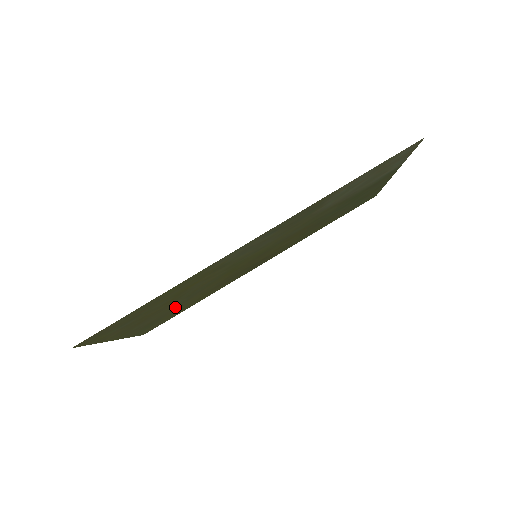
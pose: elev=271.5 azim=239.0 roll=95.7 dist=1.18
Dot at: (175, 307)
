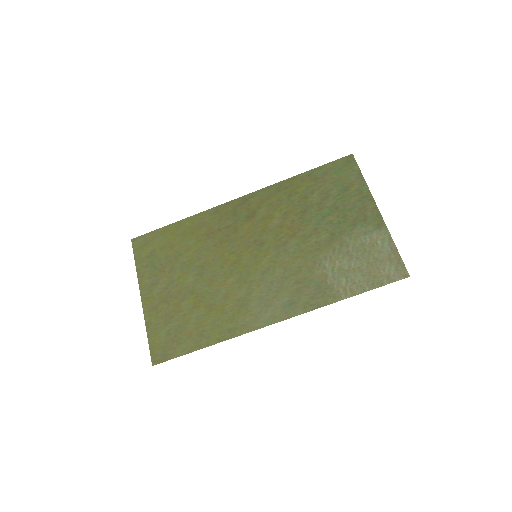
Dot at: (181, 266)
